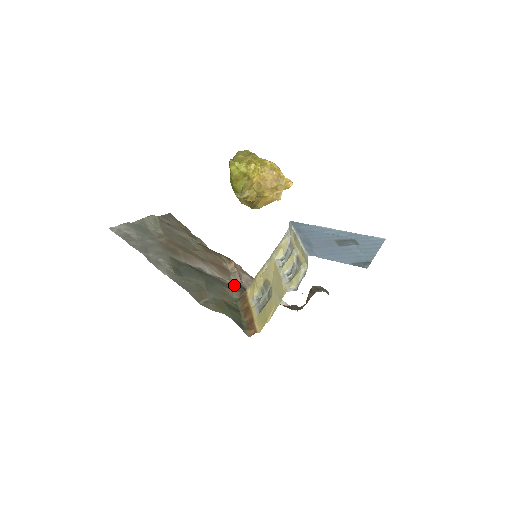
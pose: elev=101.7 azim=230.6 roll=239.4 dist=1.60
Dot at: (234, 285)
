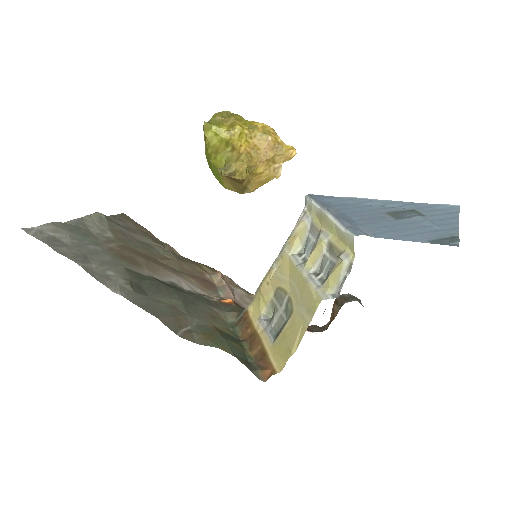
Dot at: (226, 303)
